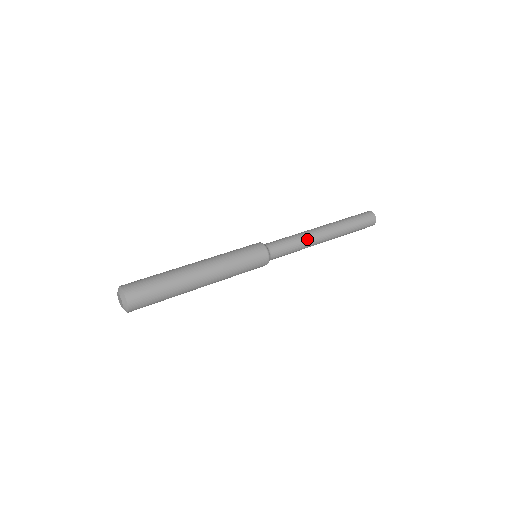
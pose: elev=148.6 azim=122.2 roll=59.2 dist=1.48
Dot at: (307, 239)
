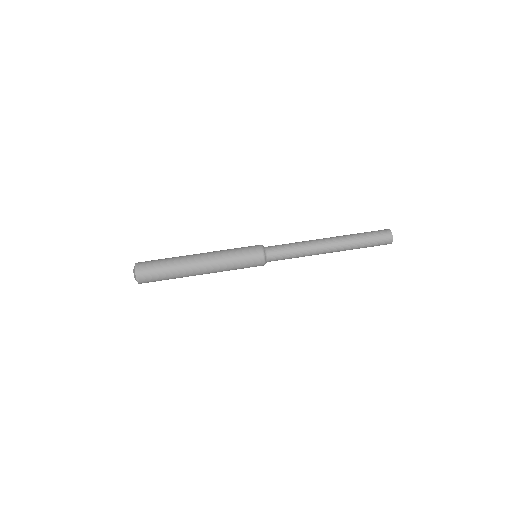
Dot at: (308, 253)
